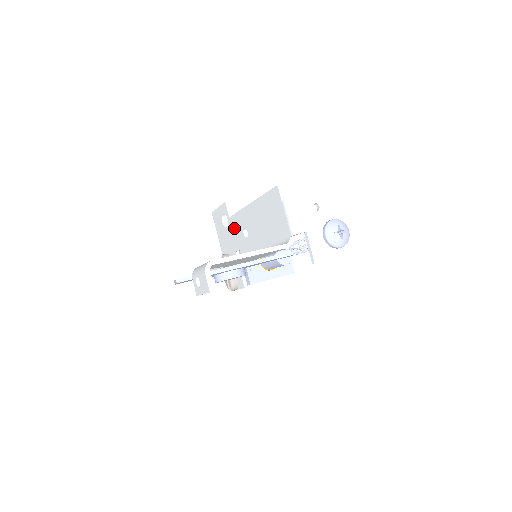
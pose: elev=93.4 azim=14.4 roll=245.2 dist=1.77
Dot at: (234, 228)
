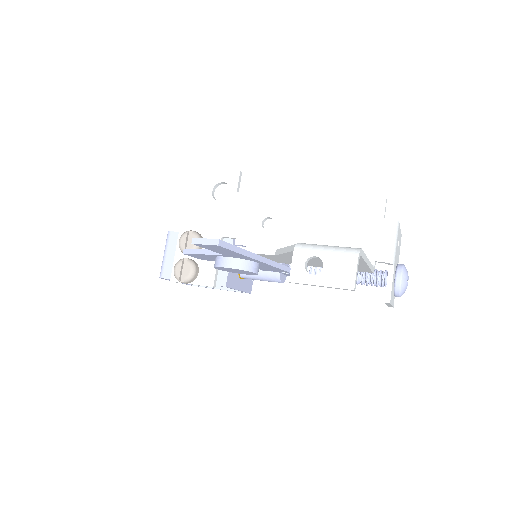
Dot at: (241, 208)
